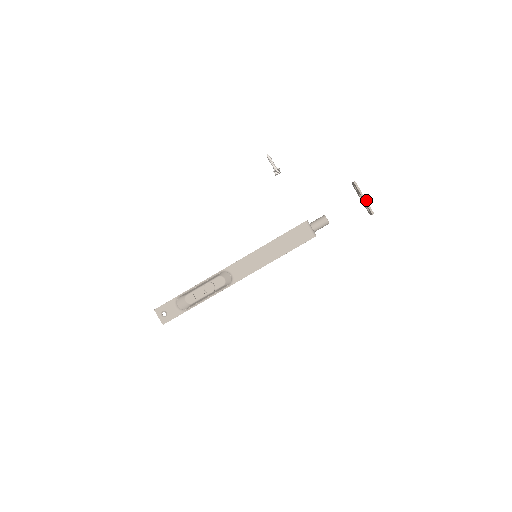
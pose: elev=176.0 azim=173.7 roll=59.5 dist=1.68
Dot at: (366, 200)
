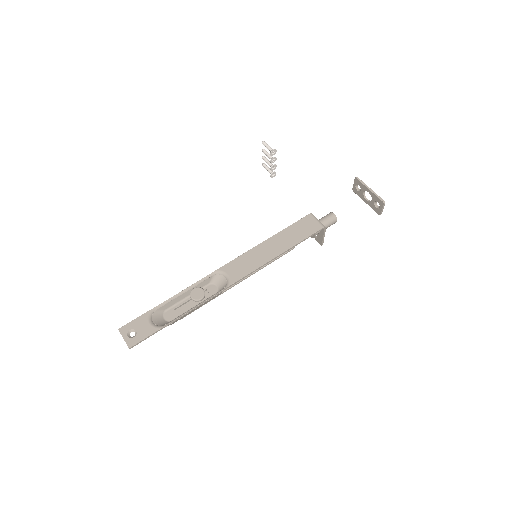
Dot at: (373, 191)
